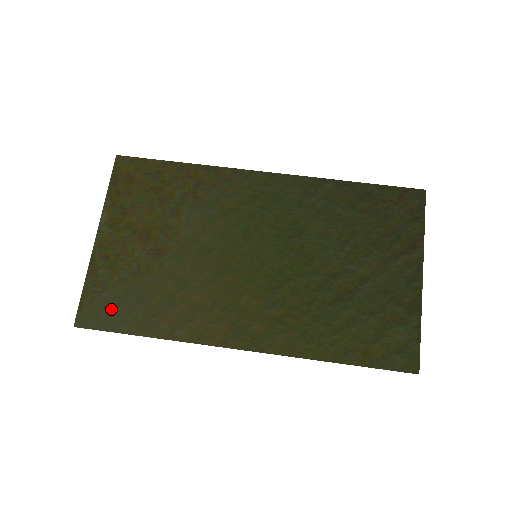
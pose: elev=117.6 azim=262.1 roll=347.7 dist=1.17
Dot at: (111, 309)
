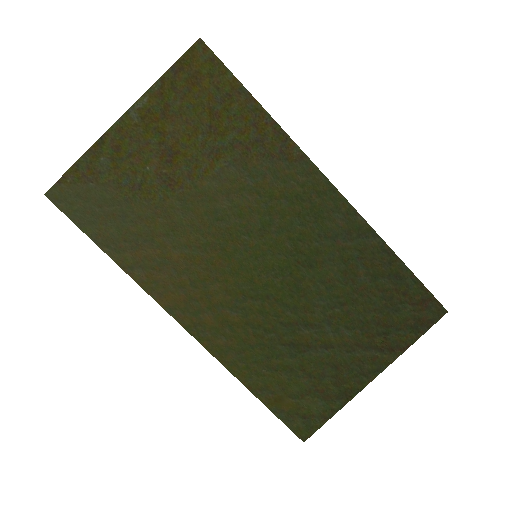
Dot at: (90, 204)
